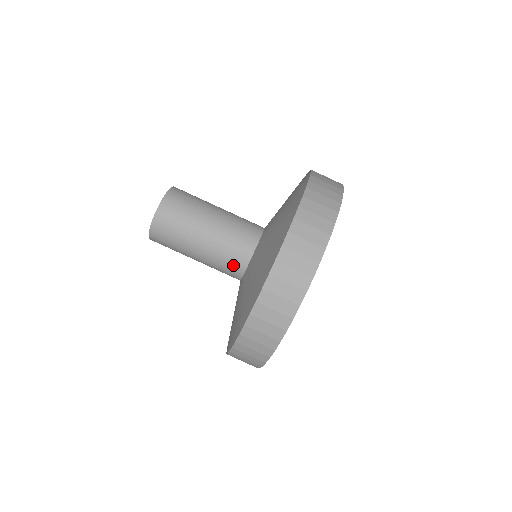
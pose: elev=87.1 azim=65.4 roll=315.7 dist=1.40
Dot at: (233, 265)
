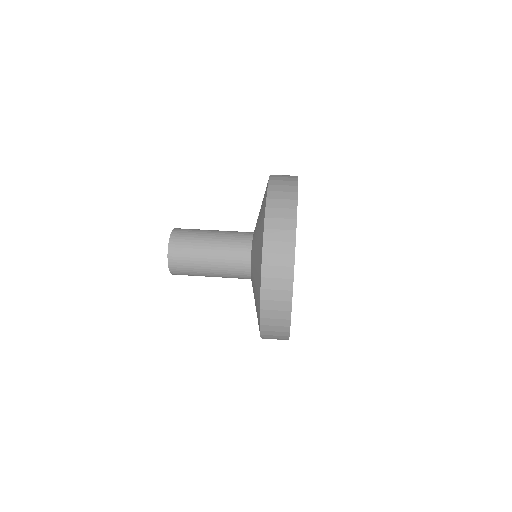
Dot at: (240, 267)
